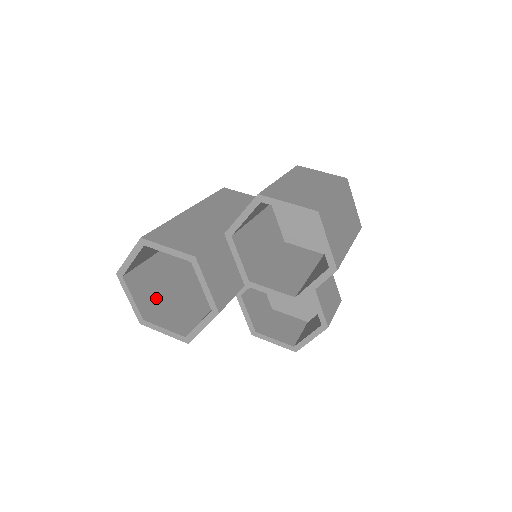
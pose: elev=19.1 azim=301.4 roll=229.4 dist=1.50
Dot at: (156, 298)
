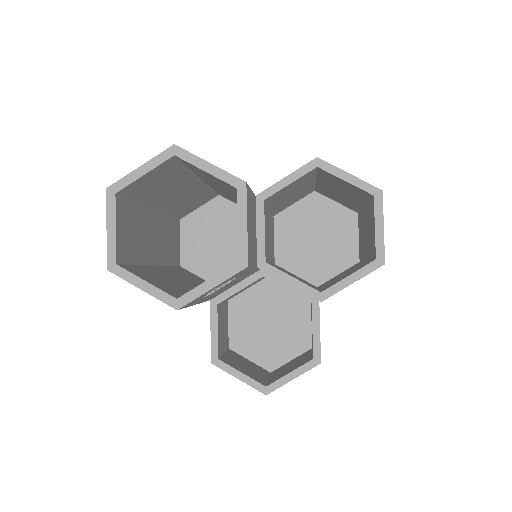
Dot at: (132, 253)
